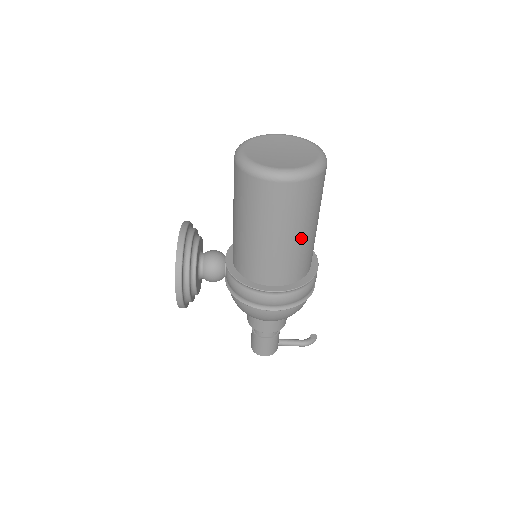
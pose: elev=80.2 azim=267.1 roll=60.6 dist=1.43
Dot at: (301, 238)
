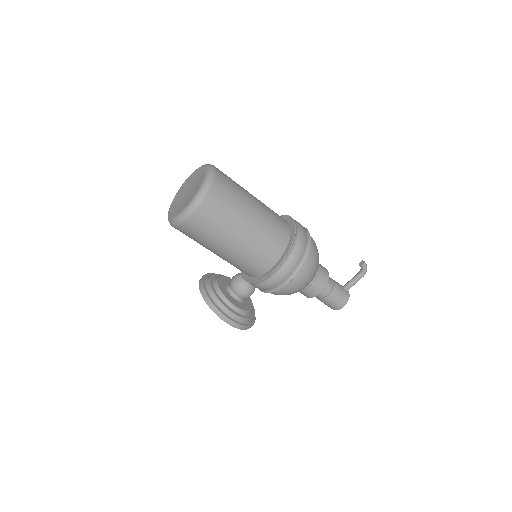
Dot at: (250, 225)
